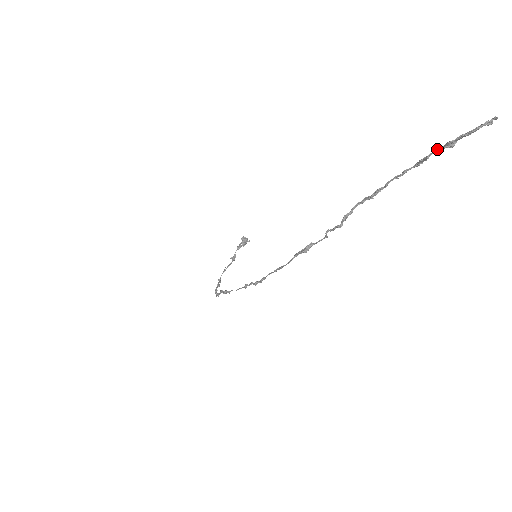
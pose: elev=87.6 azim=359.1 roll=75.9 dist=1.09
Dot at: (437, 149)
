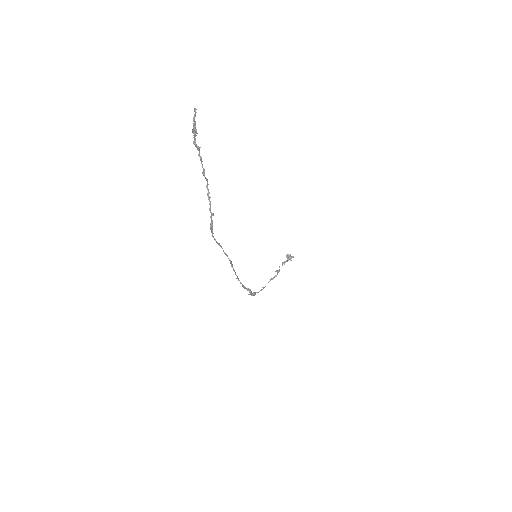
Dot at: (194, 137)
